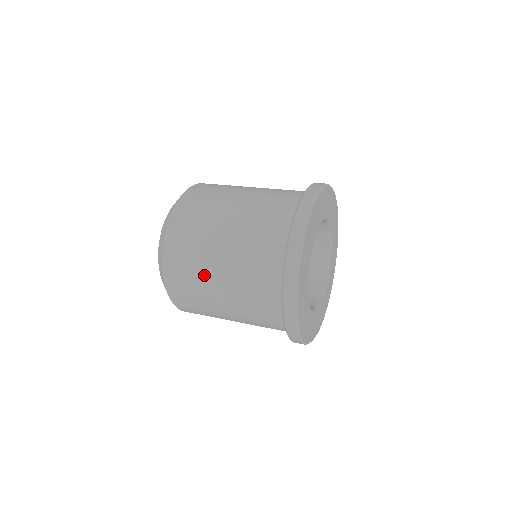
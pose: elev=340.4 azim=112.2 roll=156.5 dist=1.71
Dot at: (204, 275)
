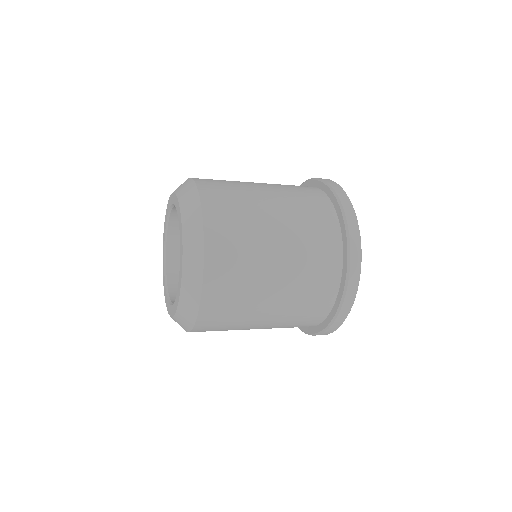
Dot at: (254, 208)
